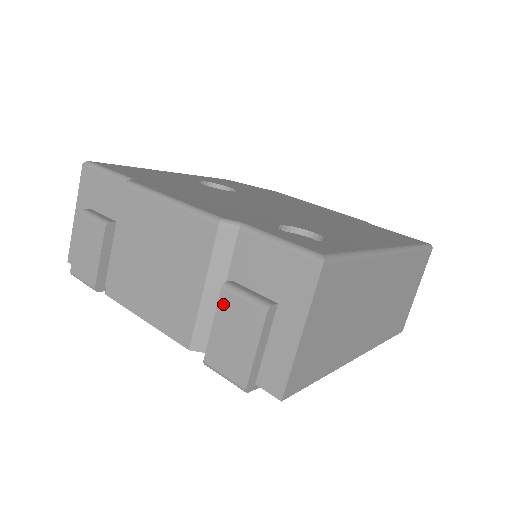
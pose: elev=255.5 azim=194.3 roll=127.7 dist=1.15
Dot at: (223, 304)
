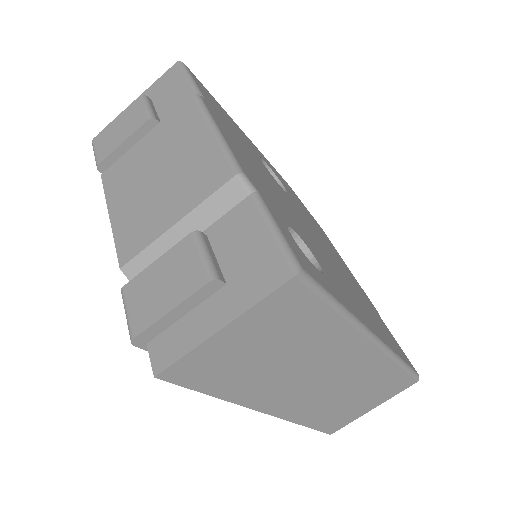
Dot at: (180, 248)
